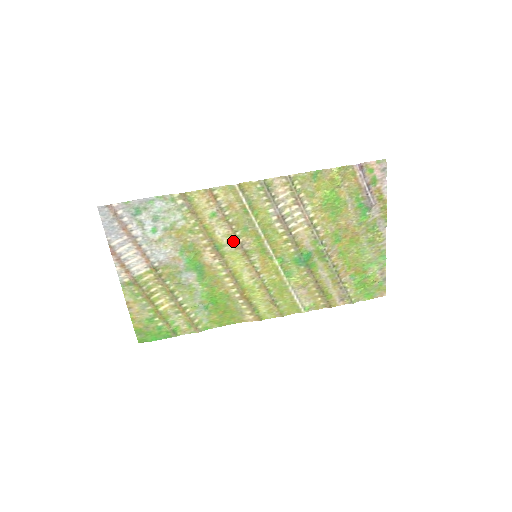
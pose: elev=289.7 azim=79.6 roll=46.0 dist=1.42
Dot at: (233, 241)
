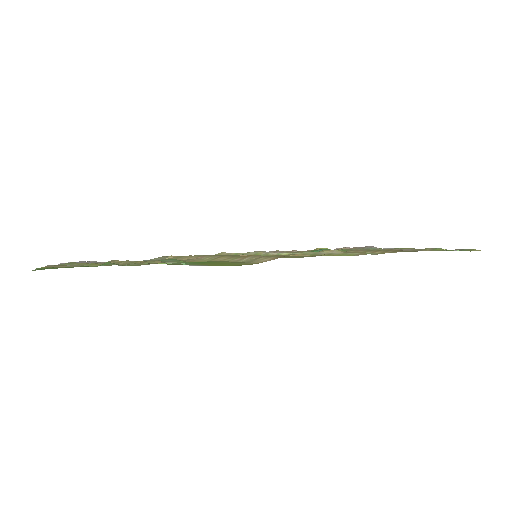
Dot at: occluded
